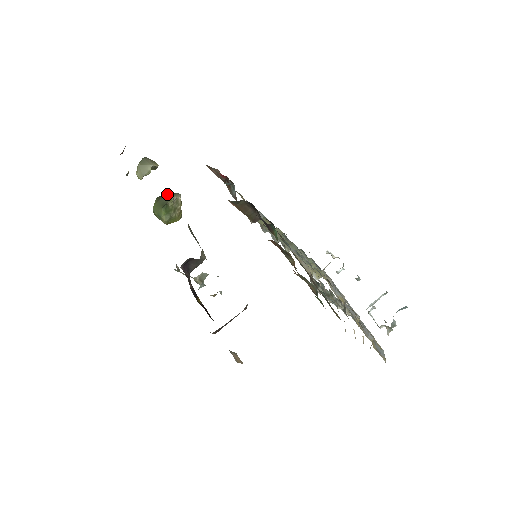
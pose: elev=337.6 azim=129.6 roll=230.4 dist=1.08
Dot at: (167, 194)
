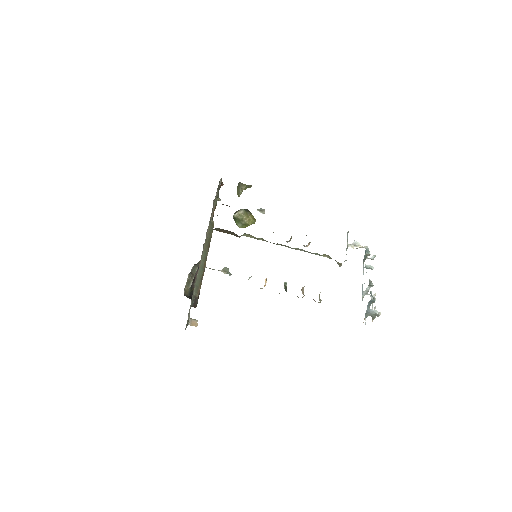
Dot at: occluded
